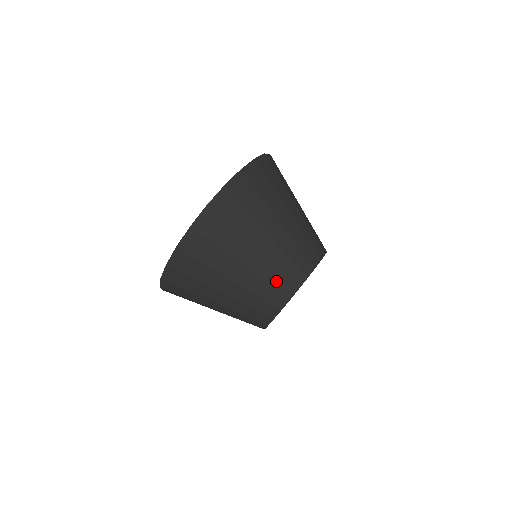
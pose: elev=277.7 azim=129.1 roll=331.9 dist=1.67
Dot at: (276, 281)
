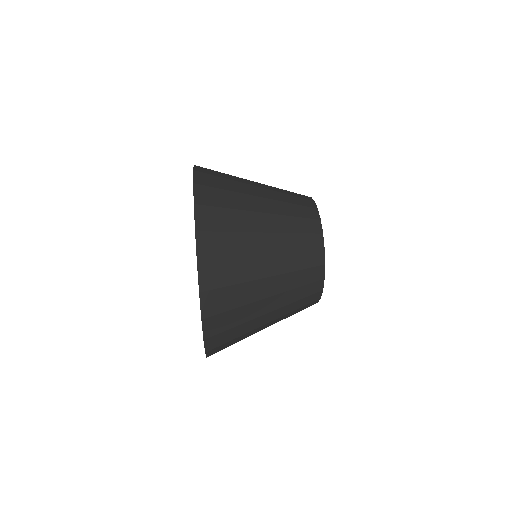
Dot at: (291, 194)
